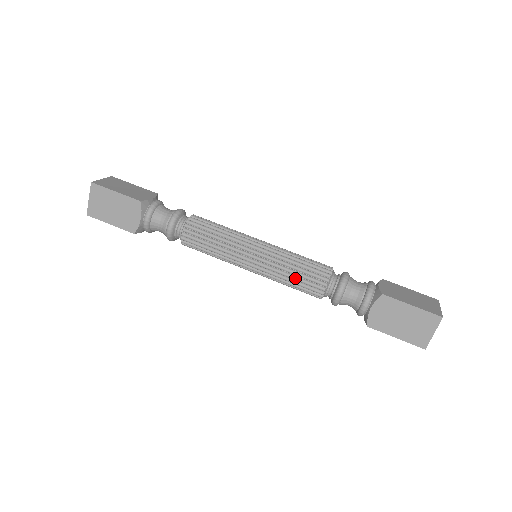
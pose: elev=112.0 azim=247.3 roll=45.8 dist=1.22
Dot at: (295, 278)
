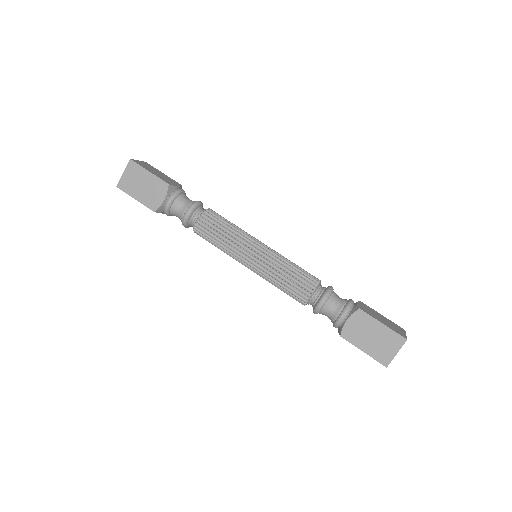
Dot at: (287, 280)
